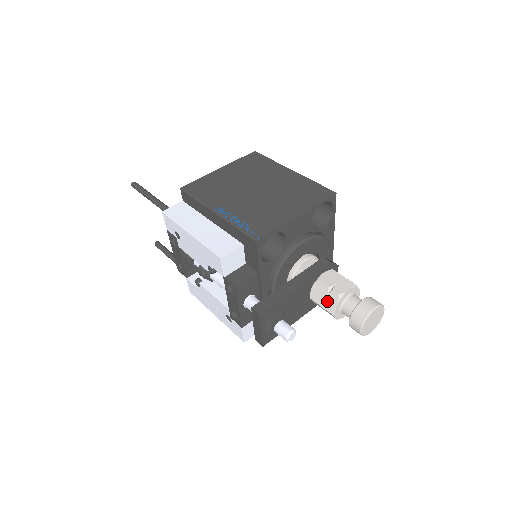
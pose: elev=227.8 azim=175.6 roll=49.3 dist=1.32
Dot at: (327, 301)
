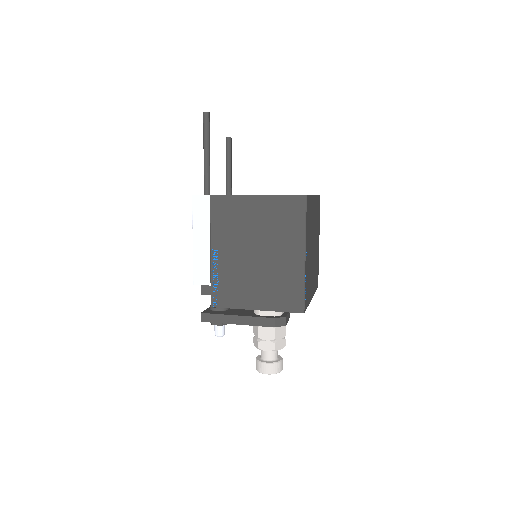
Dot at: (255, 338)
